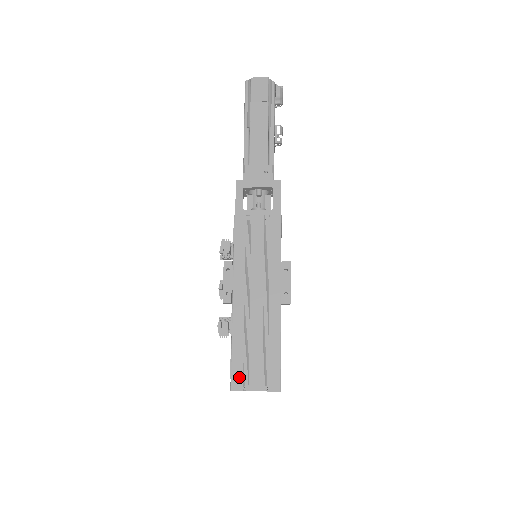
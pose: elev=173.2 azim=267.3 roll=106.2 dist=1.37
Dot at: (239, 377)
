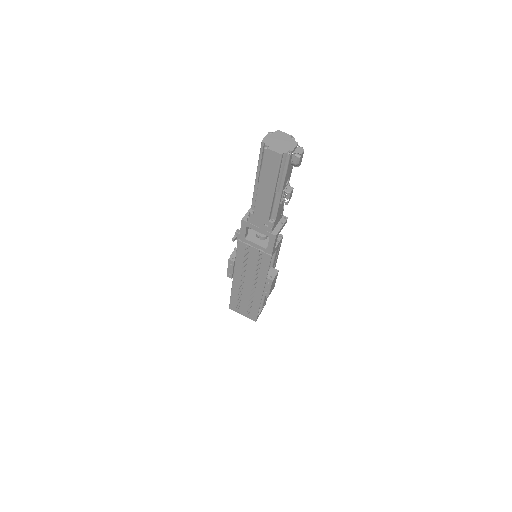
Dot at: (234, 306)
